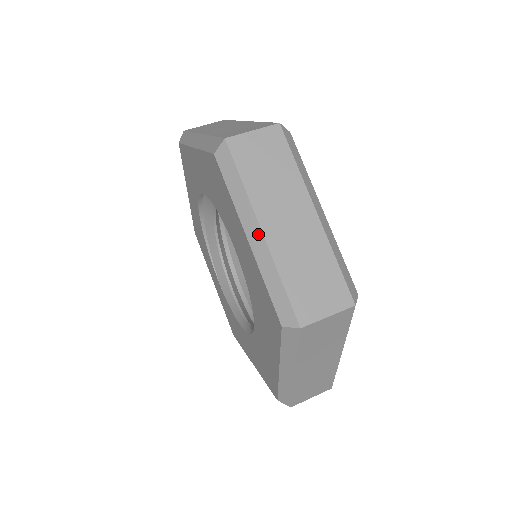
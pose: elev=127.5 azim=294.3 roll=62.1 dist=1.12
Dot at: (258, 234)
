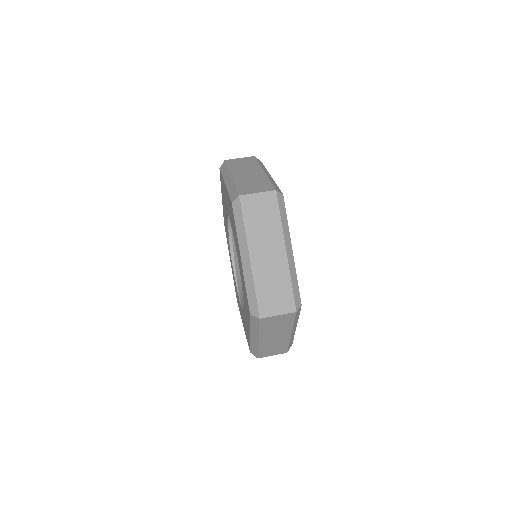
Dot at: (229, 178)
